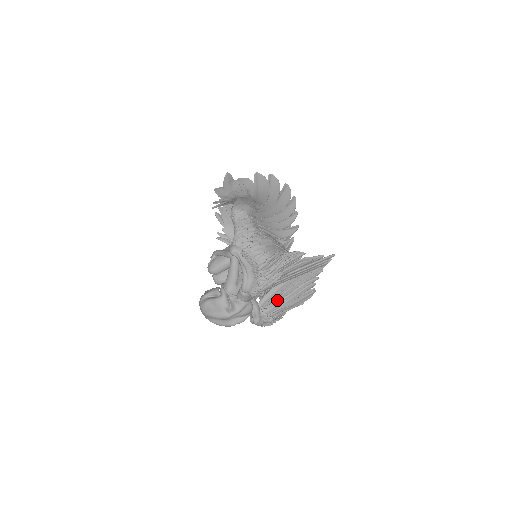
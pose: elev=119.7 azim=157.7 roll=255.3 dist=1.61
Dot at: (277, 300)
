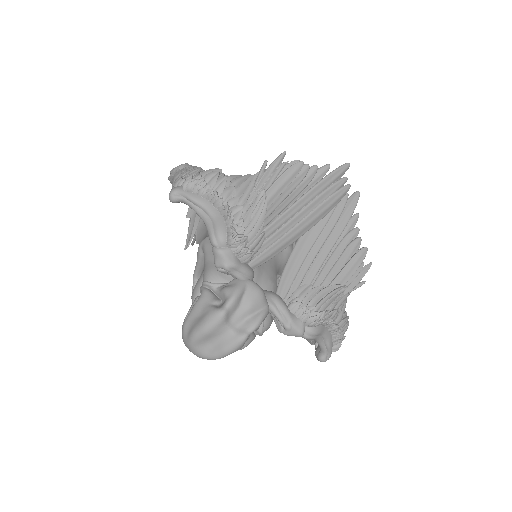
Dot at: (308, 280)
